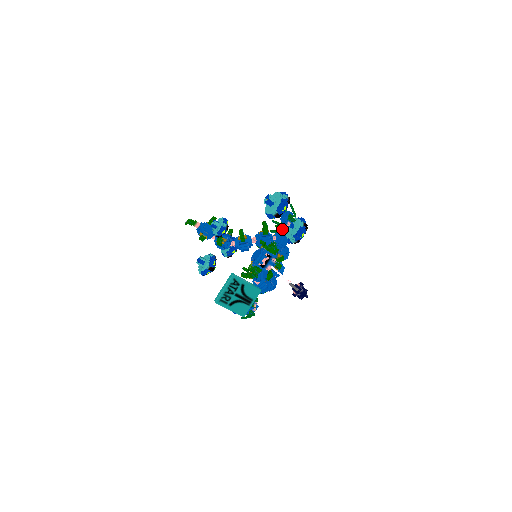
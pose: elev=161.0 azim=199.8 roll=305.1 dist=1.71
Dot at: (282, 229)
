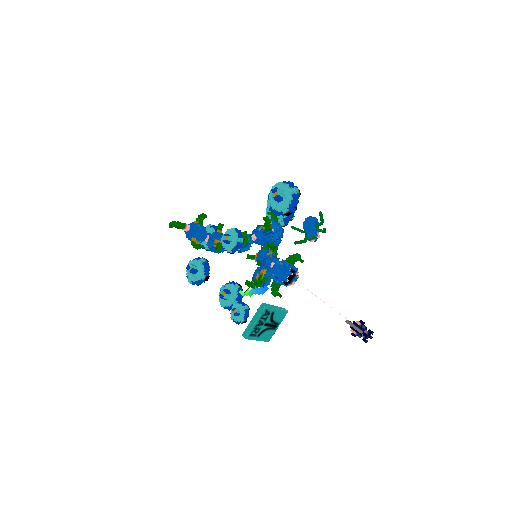
Dot at: (309, 240)
